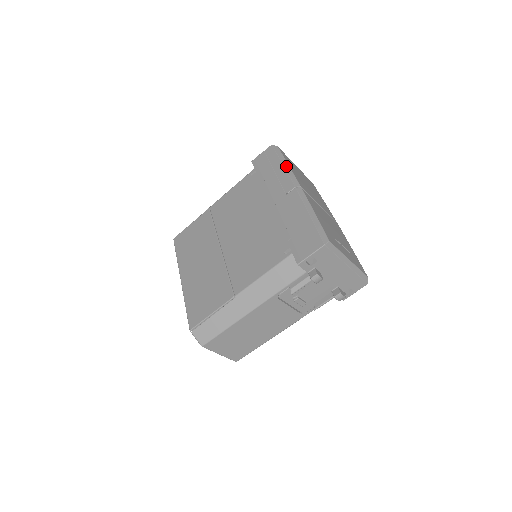
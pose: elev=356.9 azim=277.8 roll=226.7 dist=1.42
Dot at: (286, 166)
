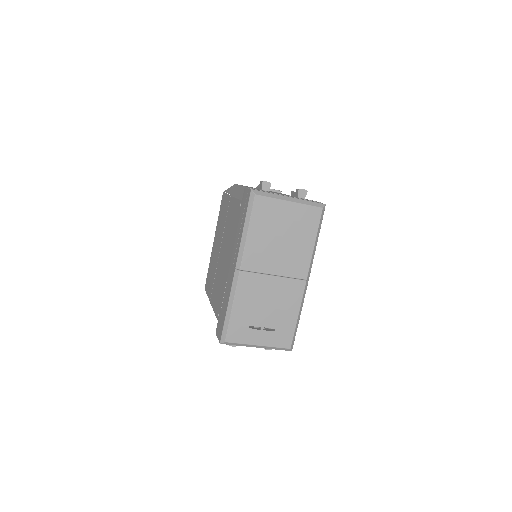
Dot at: (244, 234)
